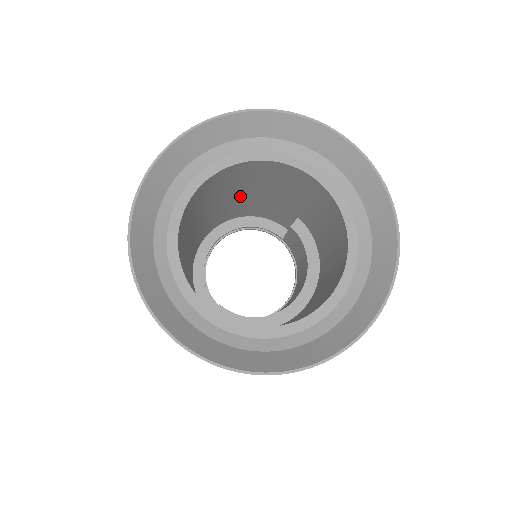
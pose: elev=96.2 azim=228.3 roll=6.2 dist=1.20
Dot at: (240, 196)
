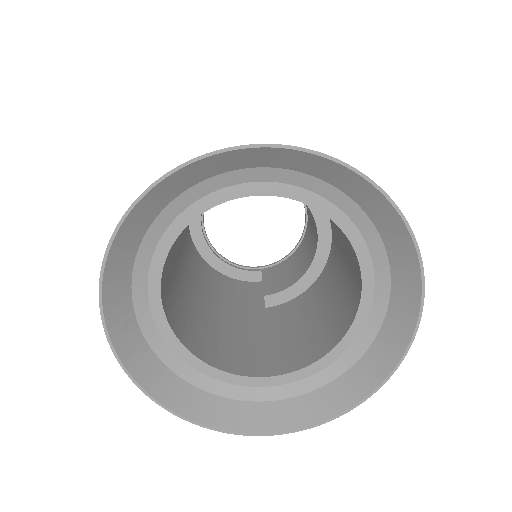
Dot at: occluded
